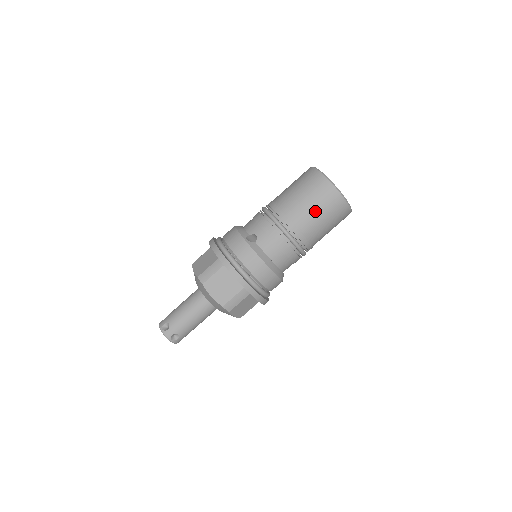
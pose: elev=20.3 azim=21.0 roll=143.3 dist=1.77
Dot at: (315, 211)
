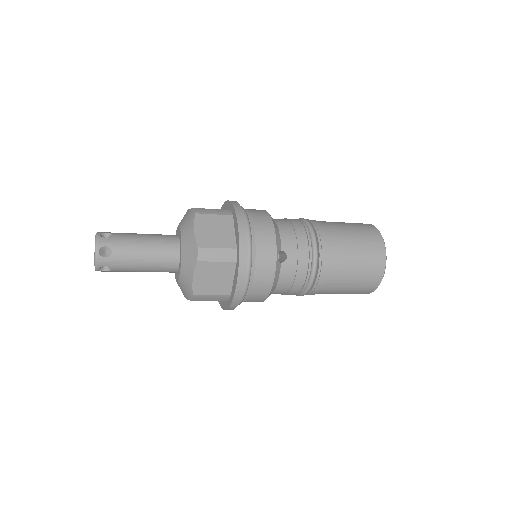
Dot at: (350, 282)
